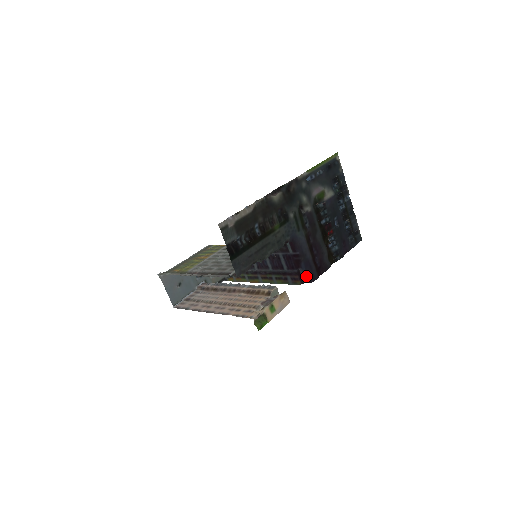
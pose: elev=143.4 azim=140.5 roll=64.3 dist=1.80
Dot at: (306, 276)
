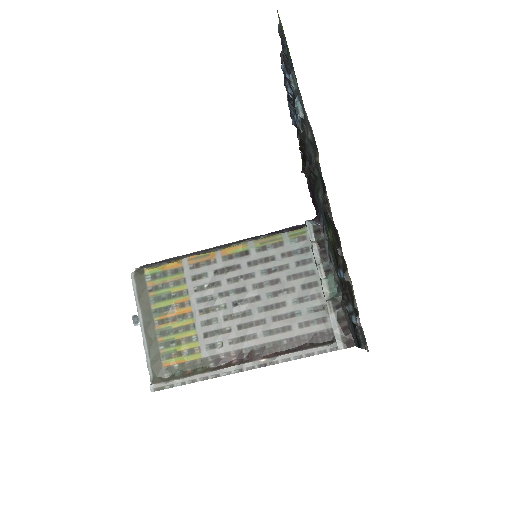
Dot at: occluded
